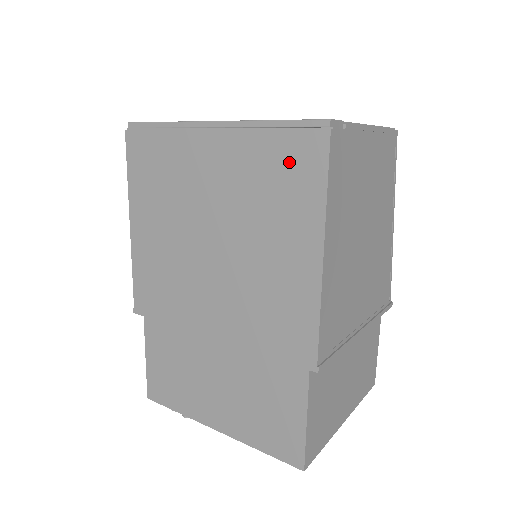
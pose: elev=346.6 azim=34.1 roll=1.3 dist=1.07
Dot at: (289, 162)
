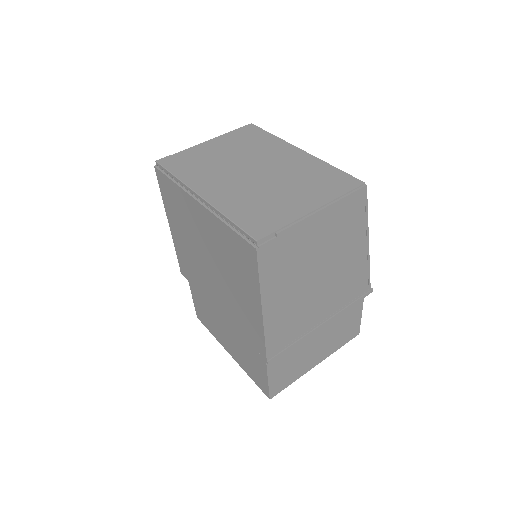
Dot at: (239, 251)
